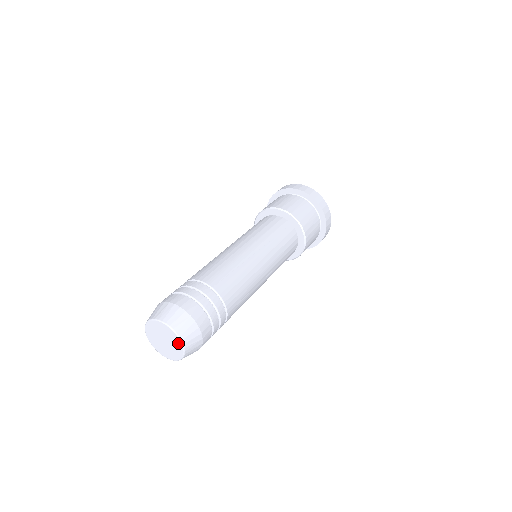
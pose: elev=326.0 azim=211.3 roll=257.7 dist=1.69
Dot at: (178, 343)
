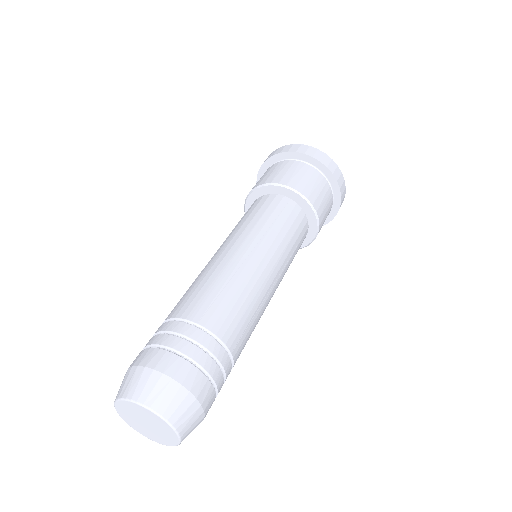
Dot at: (164, 425)
